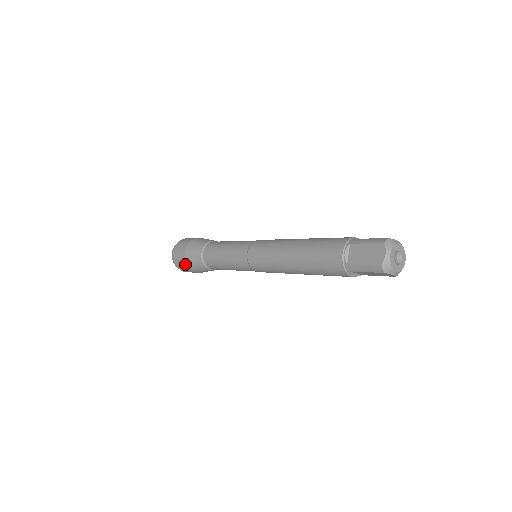
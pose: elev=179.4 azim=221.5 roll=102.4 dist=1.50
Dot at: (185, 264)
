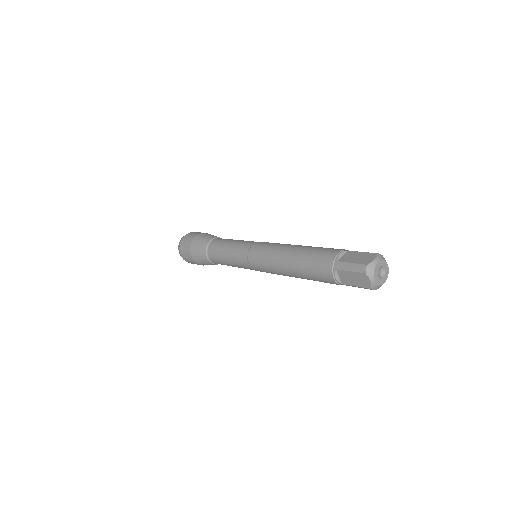
Dot at: (190, 245)
